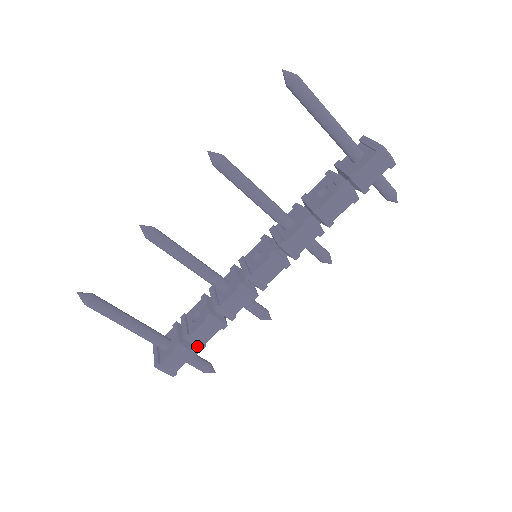
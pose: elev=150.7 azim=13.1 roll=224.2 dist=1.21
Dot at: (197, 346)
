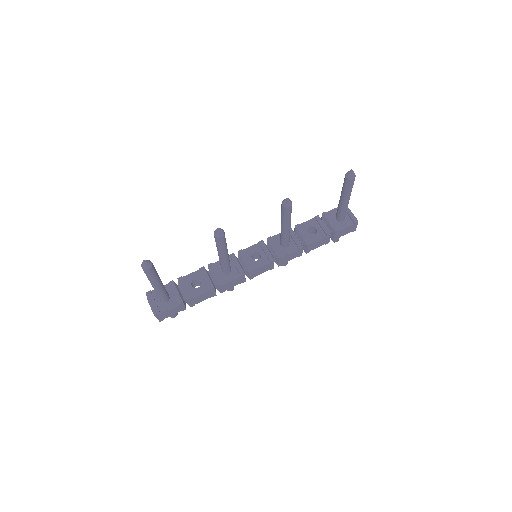
Dot at: (190, 305)
